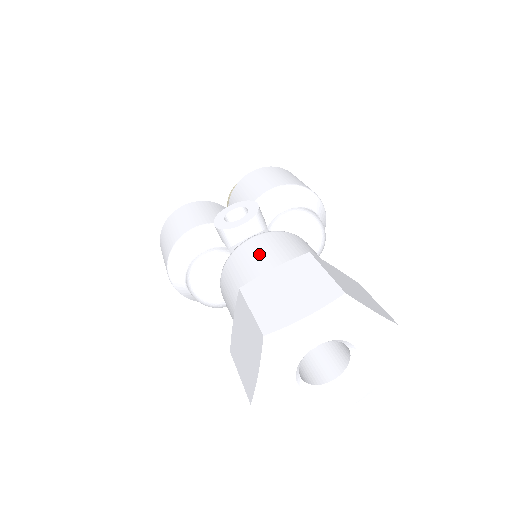
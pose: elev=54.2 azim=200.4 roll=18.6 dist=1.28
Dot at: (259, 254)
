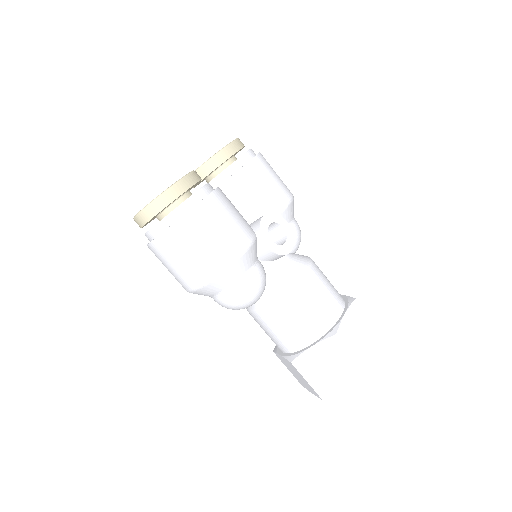
Dot at: (323, 294)
